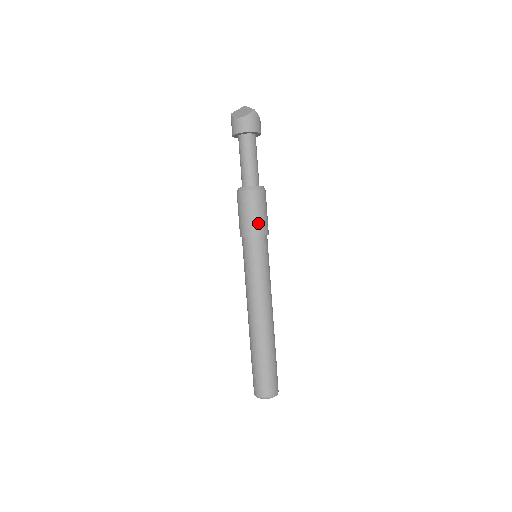
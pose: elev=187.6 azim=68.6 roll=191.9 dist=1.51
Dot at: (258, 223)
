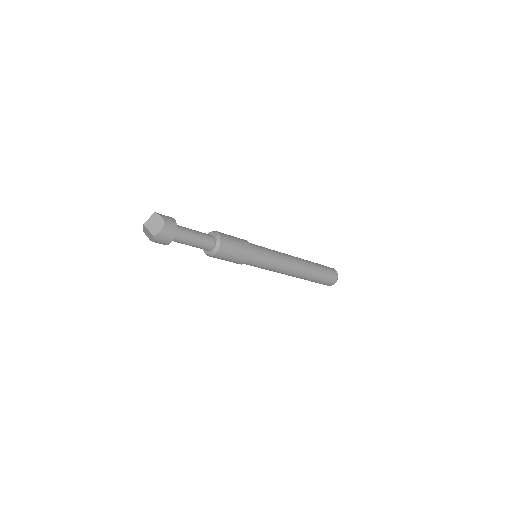
Dot at: (236, 261)
